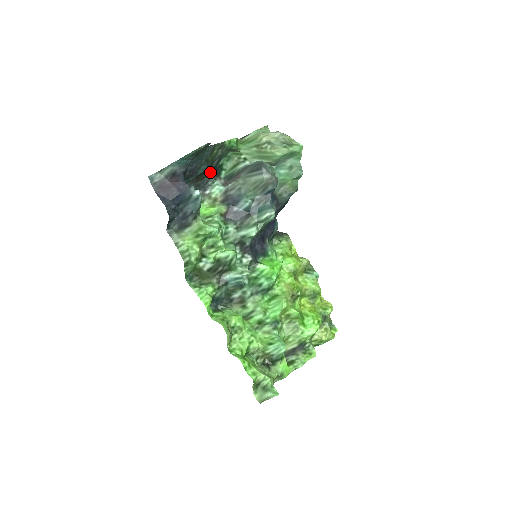
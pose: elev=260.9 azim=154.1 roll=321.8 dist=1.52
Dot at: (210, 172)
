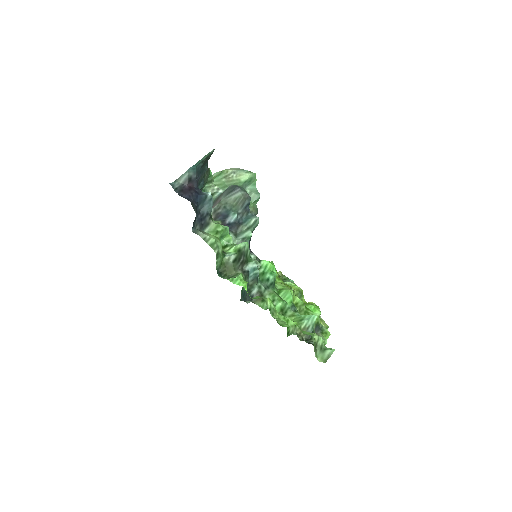
Dot at: occluded
